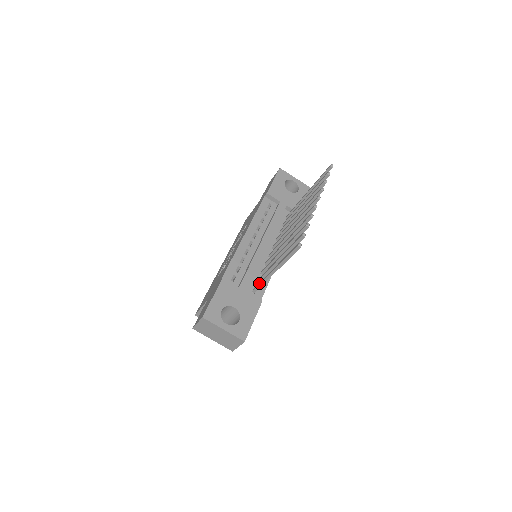
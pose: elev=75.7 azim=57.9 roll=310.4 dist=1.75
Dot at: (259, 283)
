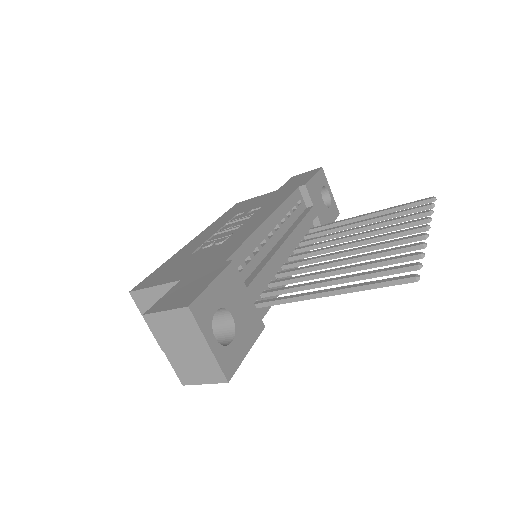
Dot at: (277, 298)
